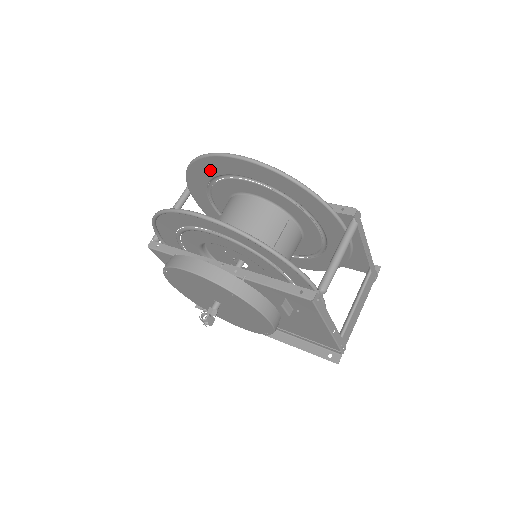
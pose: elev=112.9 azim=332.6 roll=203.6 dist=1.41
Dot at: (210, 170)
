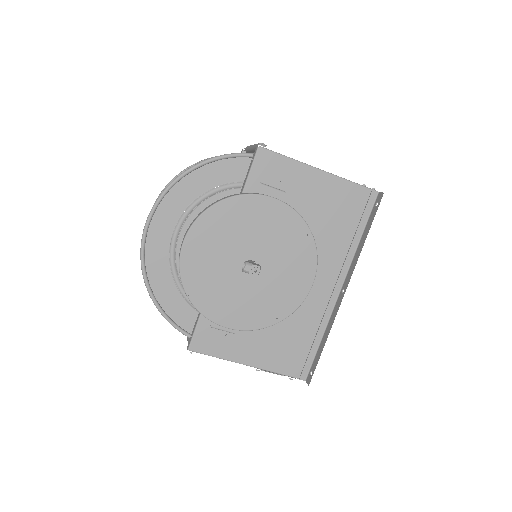
Dot at: occluded
